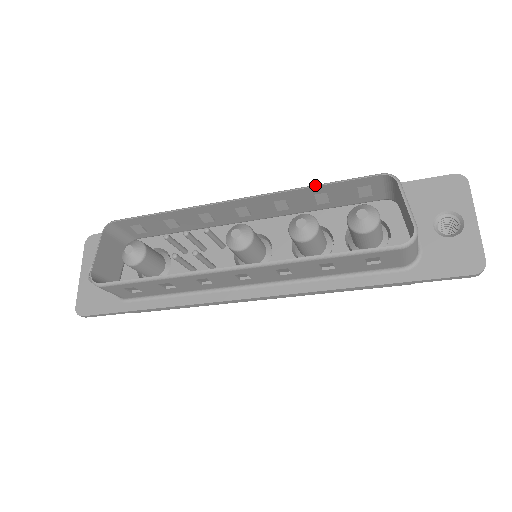
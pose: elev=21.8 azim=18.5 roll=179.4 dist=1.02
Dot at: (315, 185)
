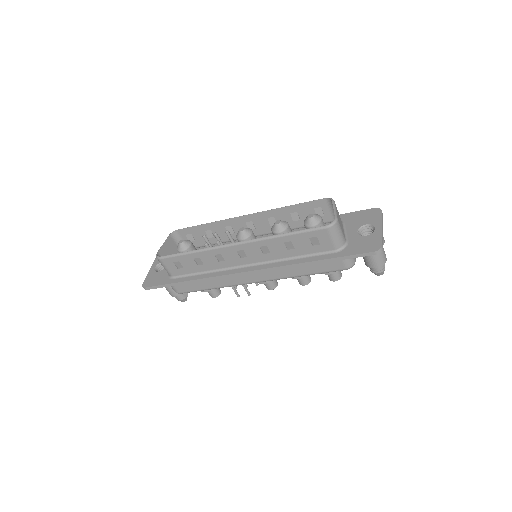
Dot at: occluded
